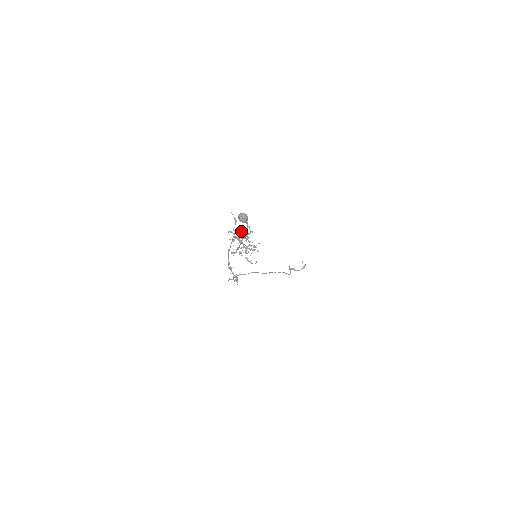
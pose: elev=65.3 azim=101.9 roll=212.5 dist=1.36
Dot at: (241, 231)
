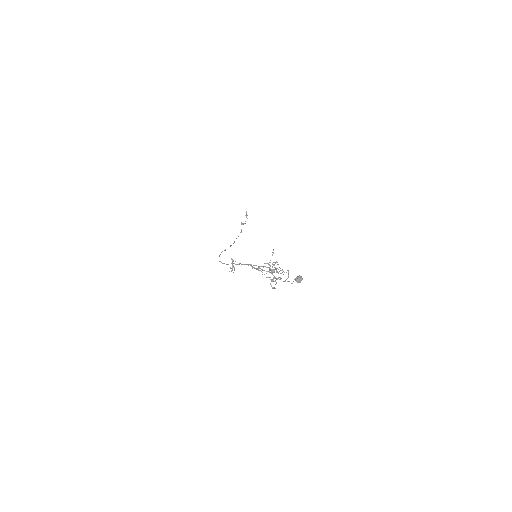
Dot at: occluded
